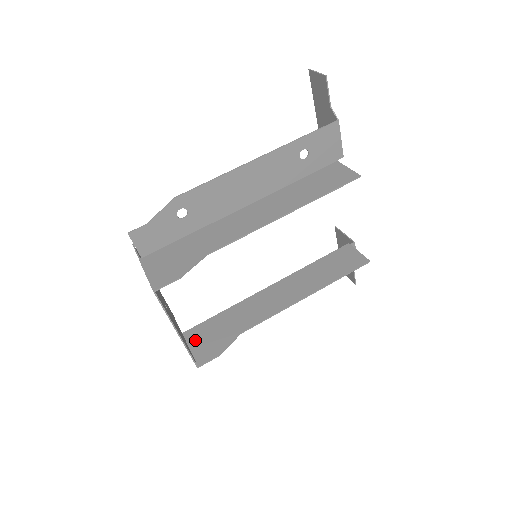
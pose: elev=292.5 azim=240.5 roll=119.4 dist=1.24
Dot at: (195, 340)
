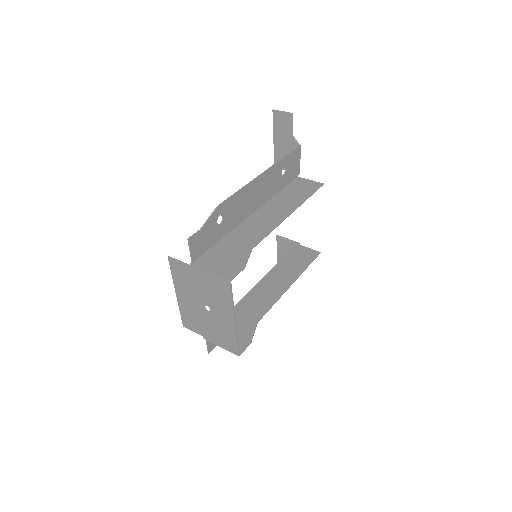
Dot at: occluded
